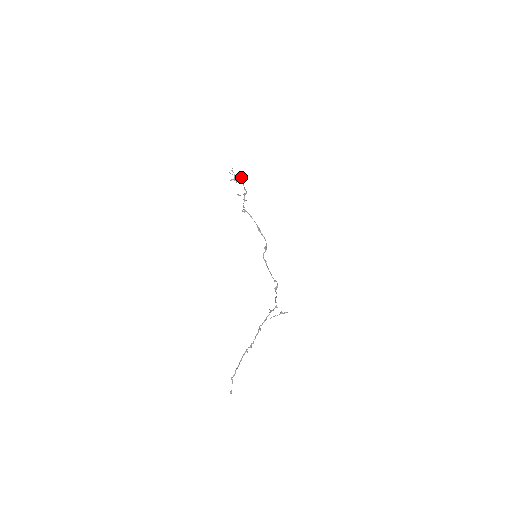
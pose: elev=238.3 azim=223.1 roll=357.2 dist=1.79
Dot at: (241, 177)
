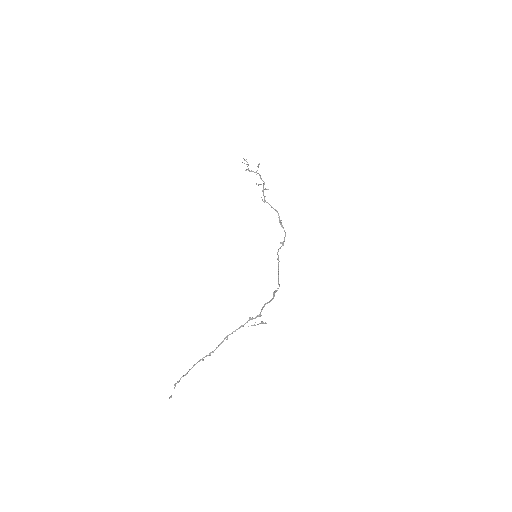
Dot at: (257, 166)
